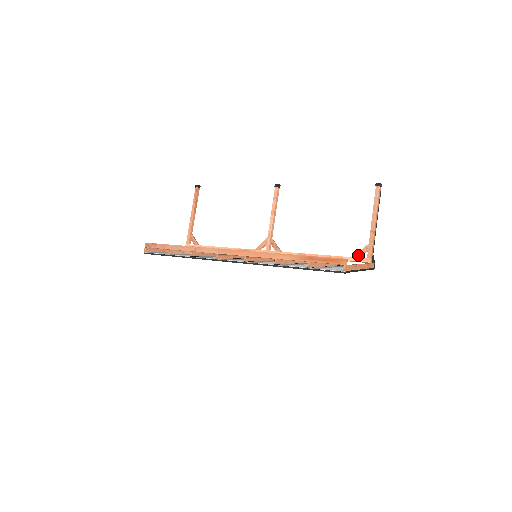
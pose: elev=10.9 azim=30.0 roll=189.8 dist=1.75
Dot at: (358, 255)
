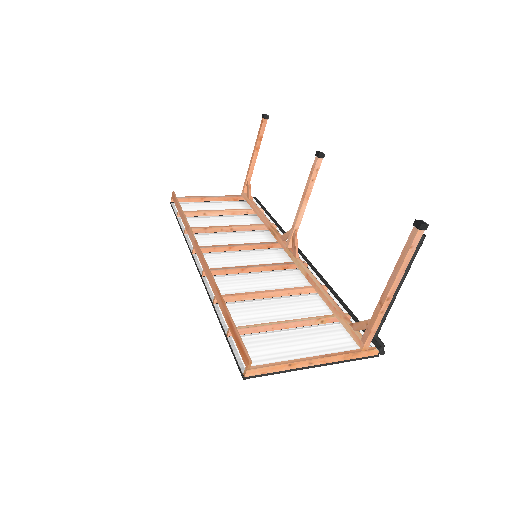
Dot at: (355, 326)
